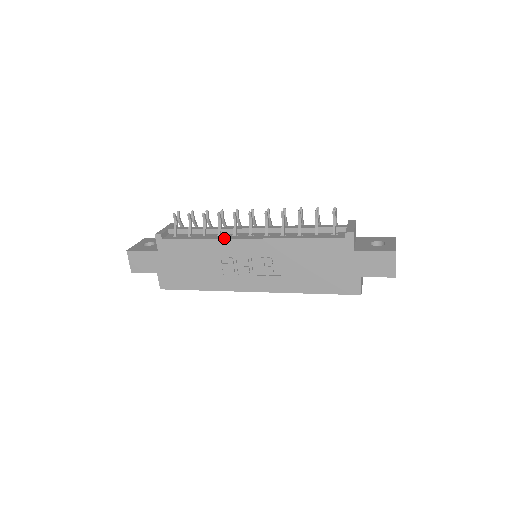
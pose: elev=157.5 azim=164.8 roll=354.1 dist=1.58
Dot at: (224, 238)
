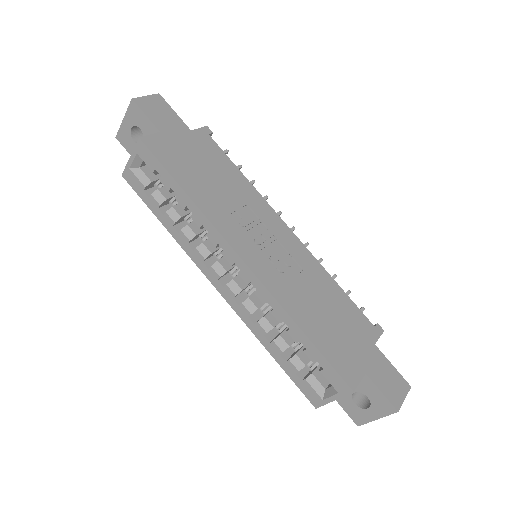
Dot at: (267, 203)
